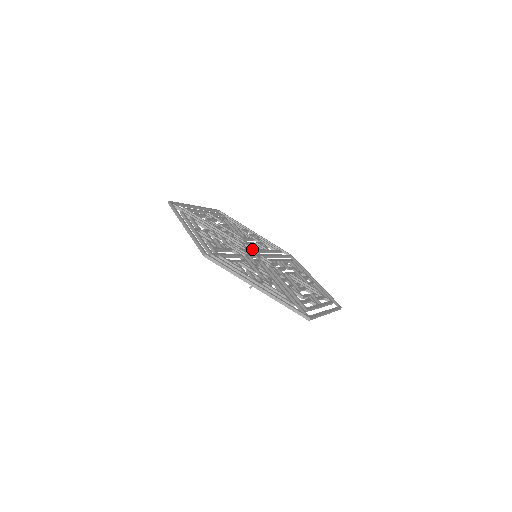
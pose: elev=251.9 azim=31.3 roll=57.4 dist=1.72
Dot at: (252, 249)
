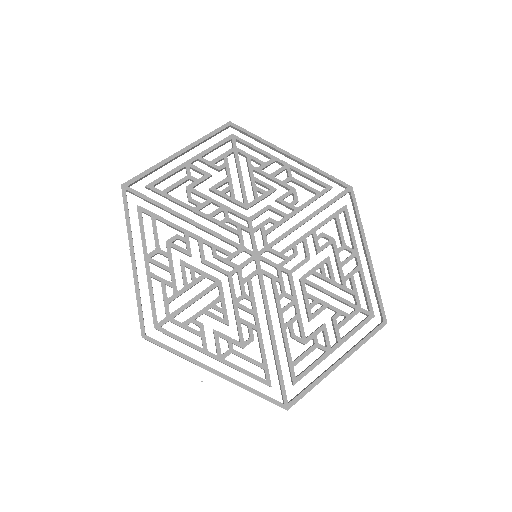
Dot at: (254, 239)
